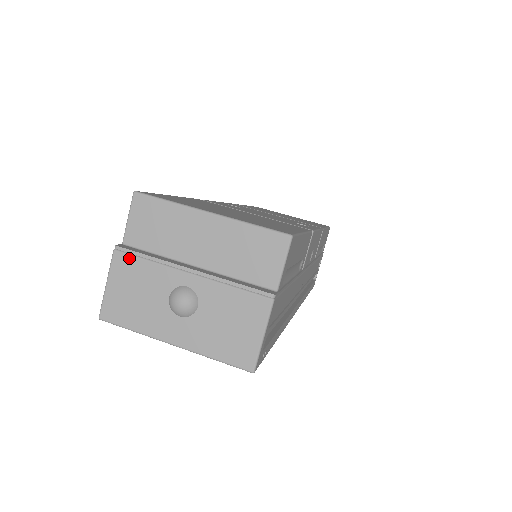
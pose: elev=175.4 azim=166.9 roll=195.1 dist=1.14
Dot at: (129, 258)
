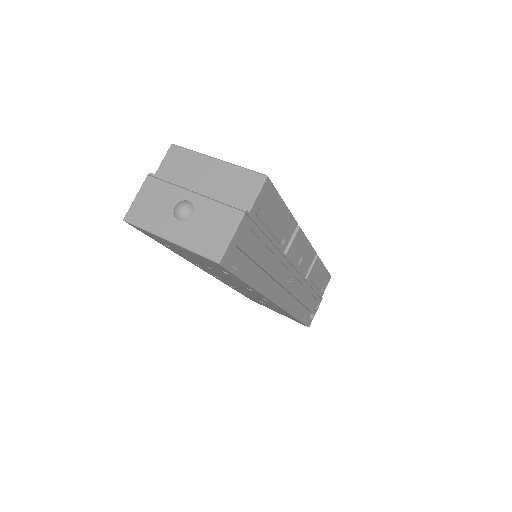
Dot at: (156, 181)
